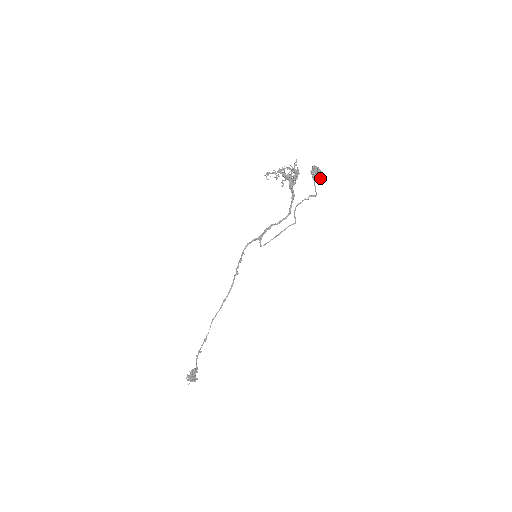
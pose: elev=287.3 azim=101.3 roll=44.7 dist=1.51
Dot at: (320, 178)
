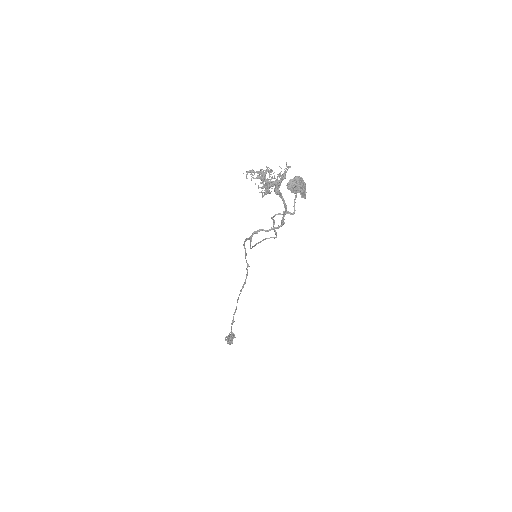
Dot at: (300, 193)
